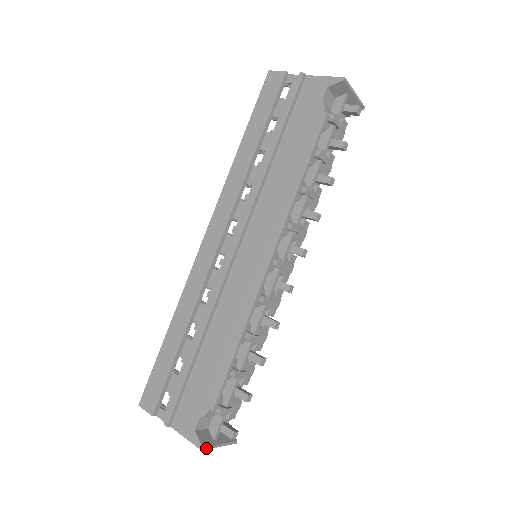
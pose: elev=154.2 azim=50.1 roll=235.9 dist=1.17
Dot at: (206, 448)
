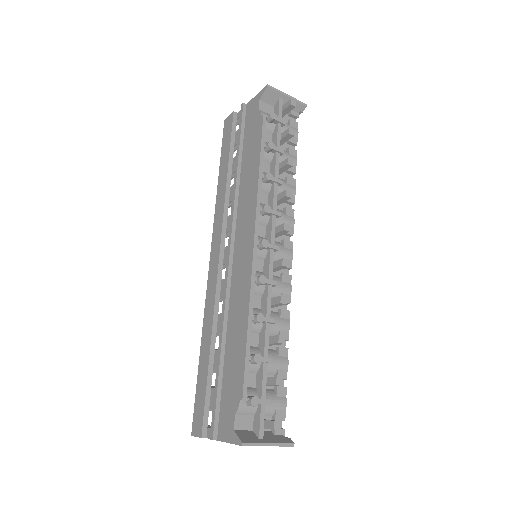
Dot at: (248, 444)
